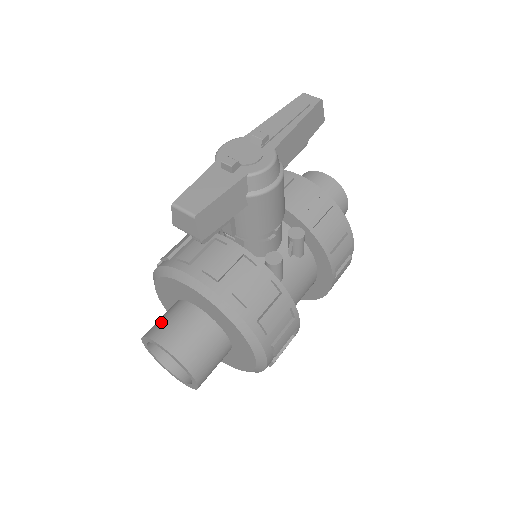
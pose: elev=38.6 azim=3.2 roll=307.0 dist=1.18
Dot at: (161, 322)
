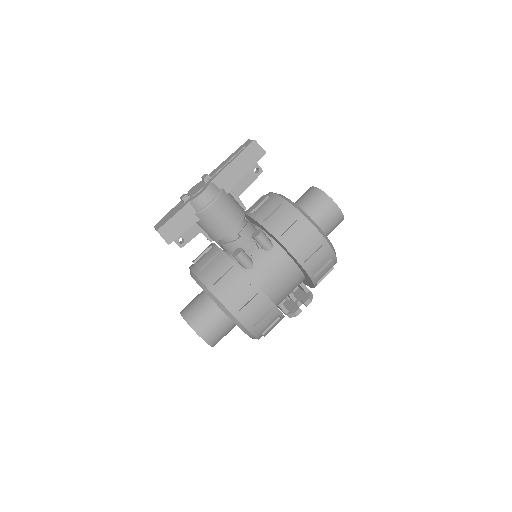
Dot at: occluded
